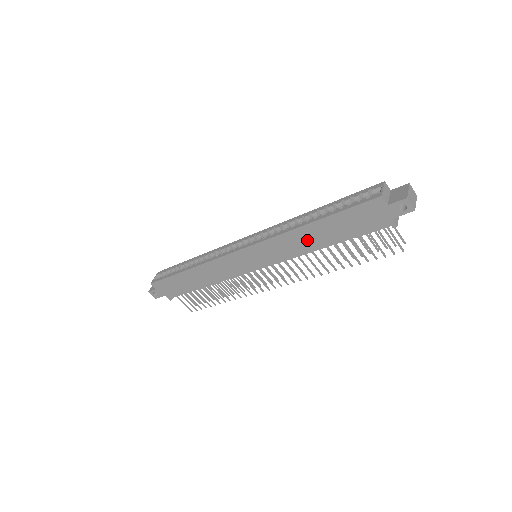
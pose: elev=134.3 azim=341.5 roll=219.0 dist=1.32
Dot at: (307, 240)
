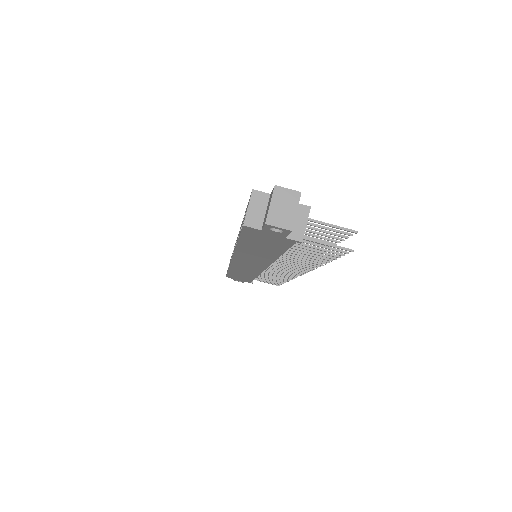
Dot at: (257, 255)
